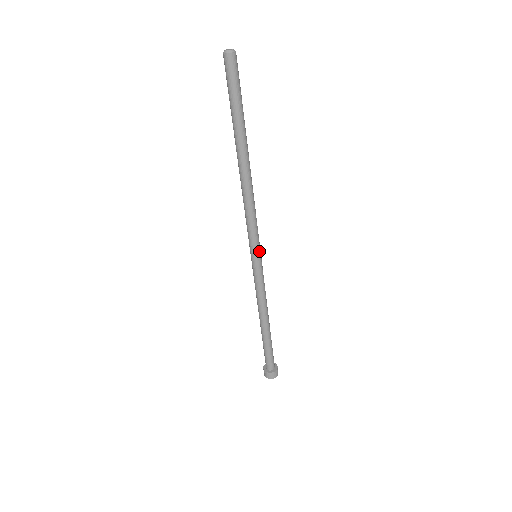
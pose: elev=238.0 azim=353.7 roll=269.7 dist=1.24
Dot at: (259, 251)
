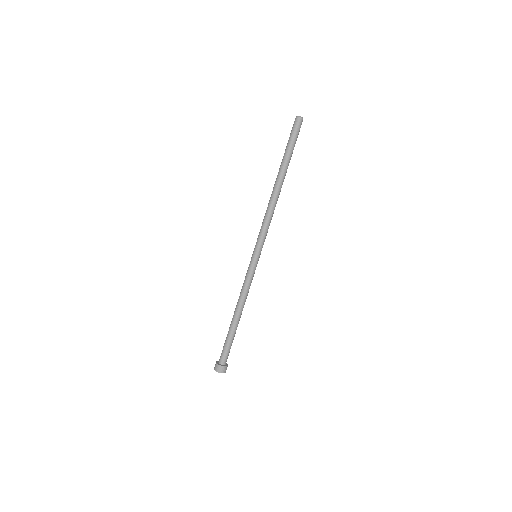
Dot at: (260, 252)
